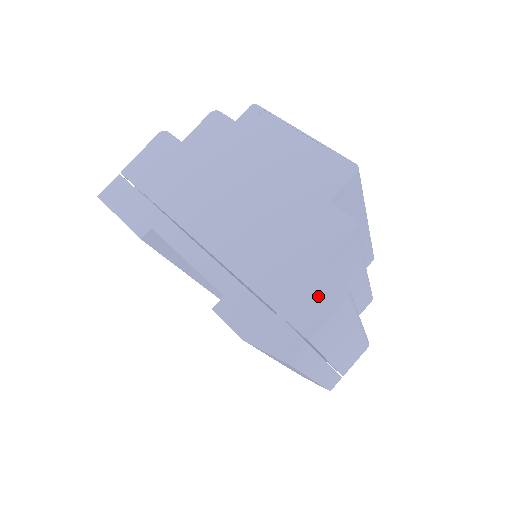
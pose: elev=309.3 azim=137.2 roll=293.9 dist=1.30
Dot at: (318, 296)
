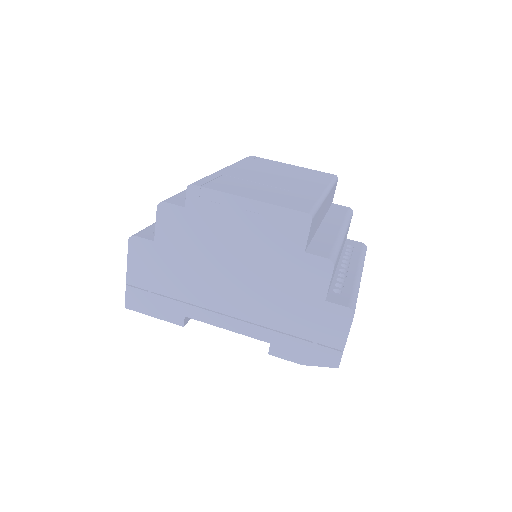
Dot at: (334, 322)
